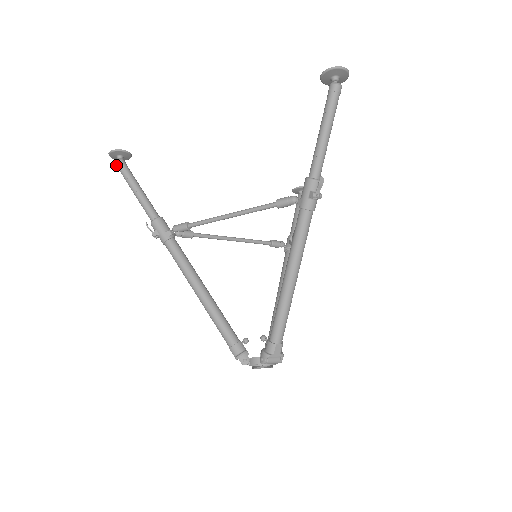
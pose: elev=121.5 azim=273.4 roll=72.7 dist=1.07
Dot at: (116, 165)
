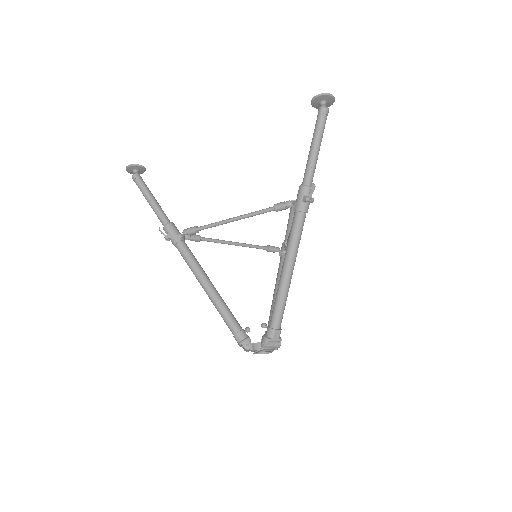
Dot at: (132, 178)
